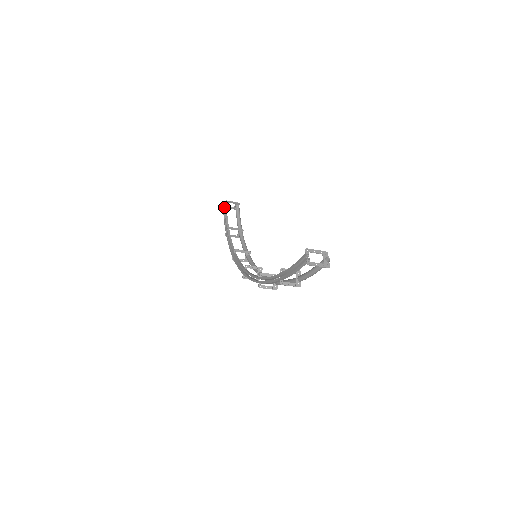
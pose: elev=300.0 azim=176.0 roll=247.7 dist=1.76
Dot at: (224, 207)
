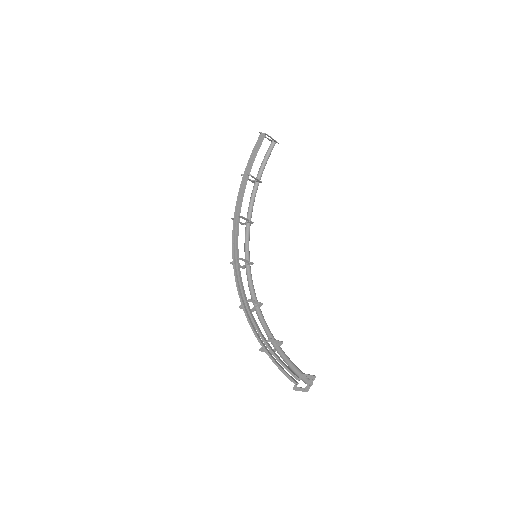
Dot at: (261, 140)
